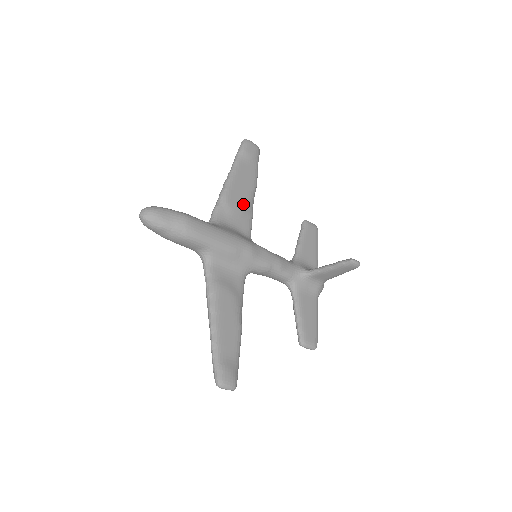
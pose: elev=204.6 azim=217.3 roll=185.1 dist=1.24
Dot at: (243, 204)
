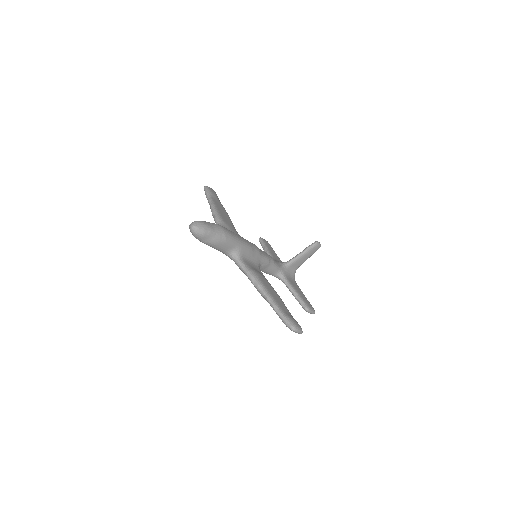
Dot at: (231, 224)
